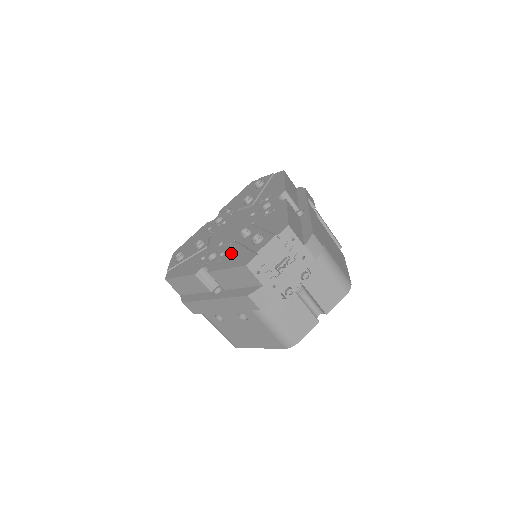
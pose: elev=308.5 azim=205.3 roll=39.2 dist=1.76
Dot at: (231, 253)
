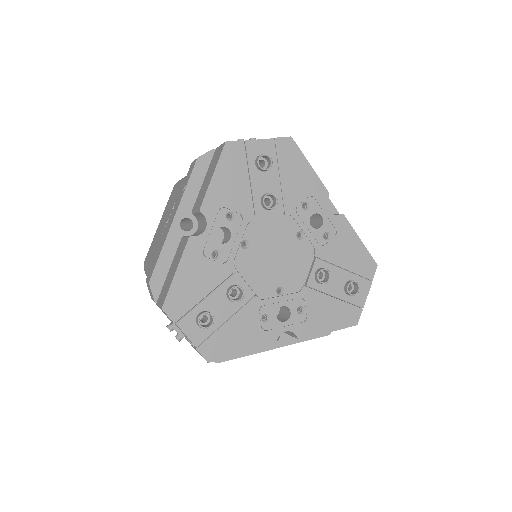
Dot at: (318, 308)
